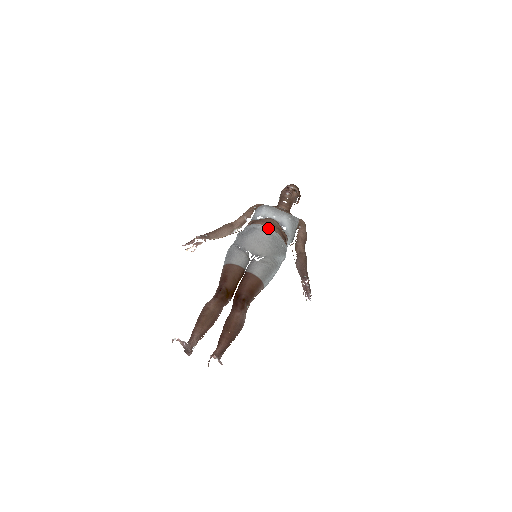
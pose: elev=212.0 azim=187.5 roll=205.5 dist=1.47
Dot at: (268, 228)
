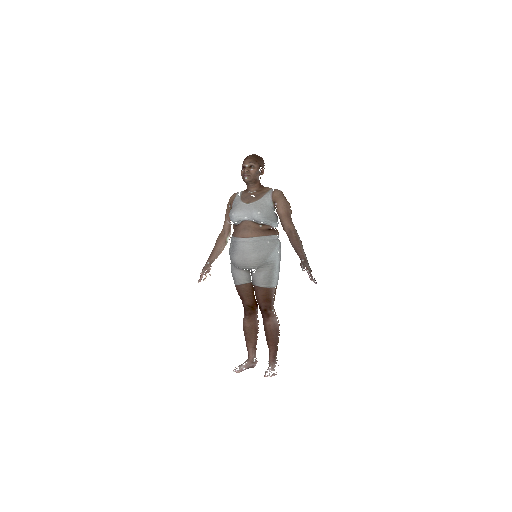
Dot at: (245, 239)
